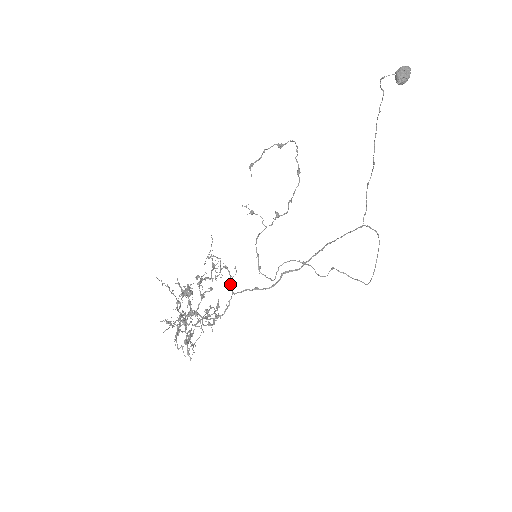
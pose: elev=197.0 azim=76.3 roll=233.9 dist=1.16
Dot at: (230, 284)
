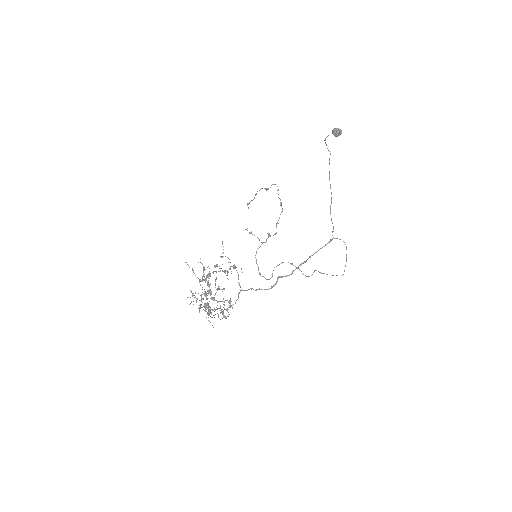
Dot at: occluded
